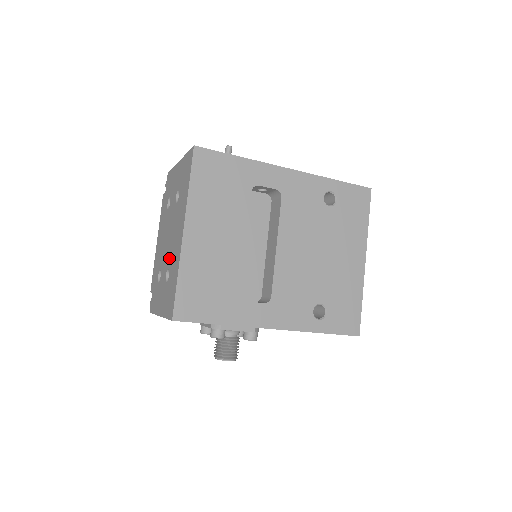
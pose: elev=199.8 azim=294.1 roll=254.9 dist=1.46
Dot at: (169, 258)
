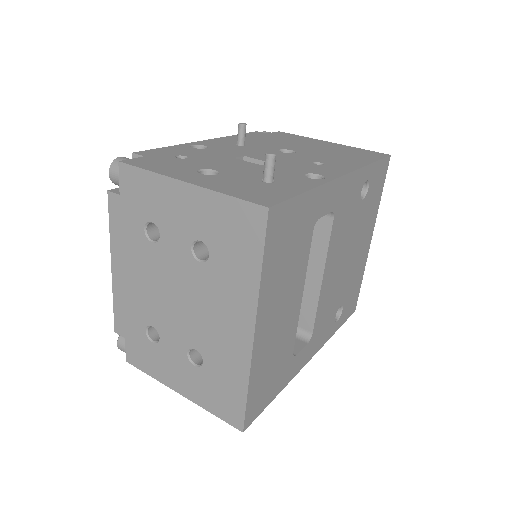
Dot at: (195, 336)
